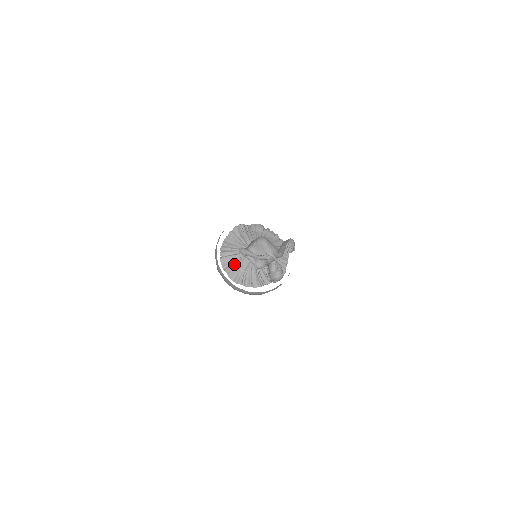
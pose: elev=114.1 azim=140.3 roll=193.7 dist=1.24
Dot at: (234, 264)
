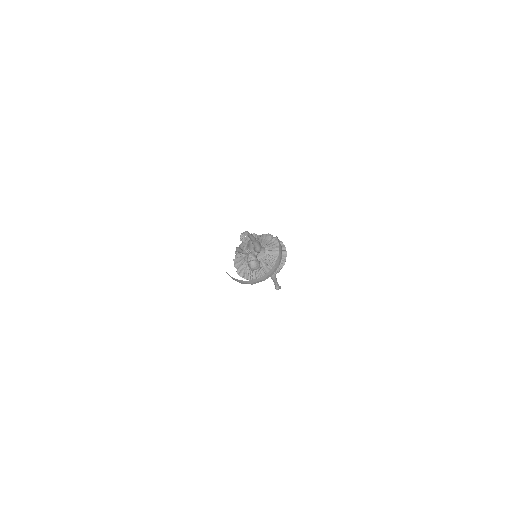
Dot at: (242, 263)
